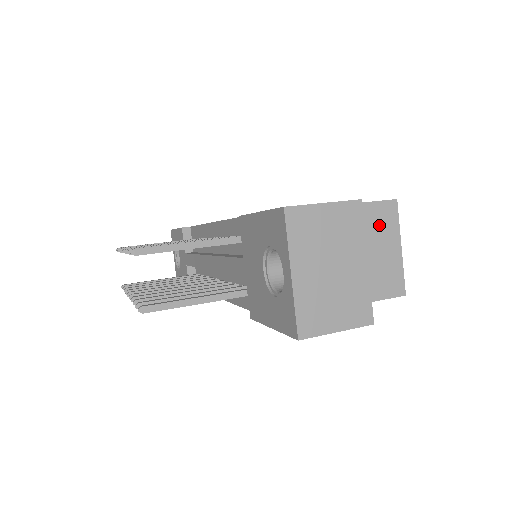
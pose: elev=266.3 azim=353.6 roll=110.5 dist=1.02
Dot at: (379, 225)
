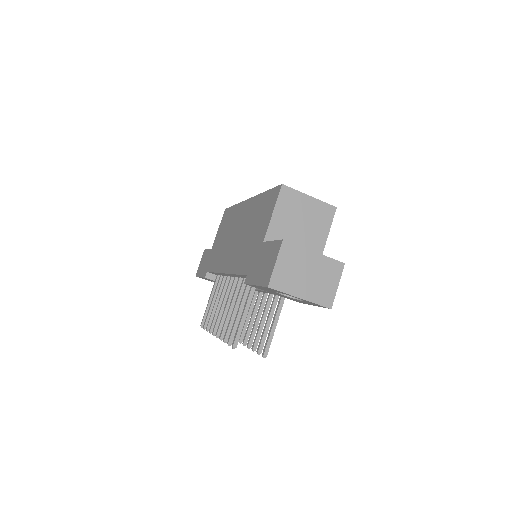
Dot at: (291, 205)
